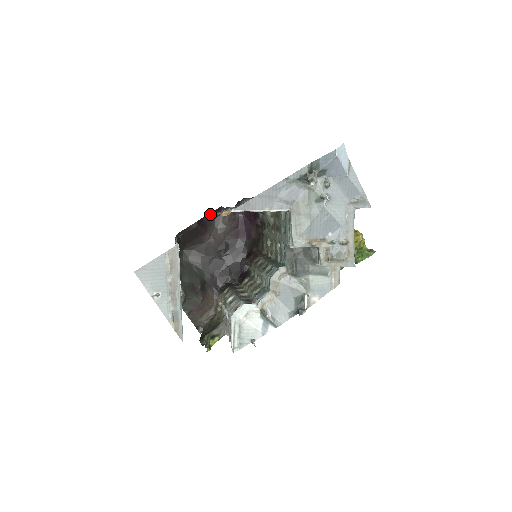
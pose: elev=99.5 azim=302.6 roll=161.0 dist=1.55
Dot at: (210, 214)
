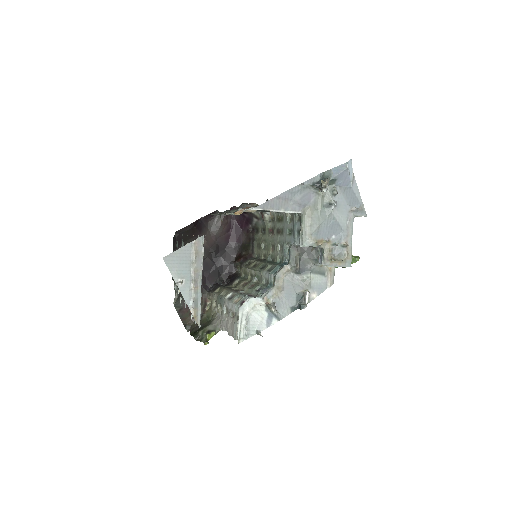
Dot at: (205, 217)
